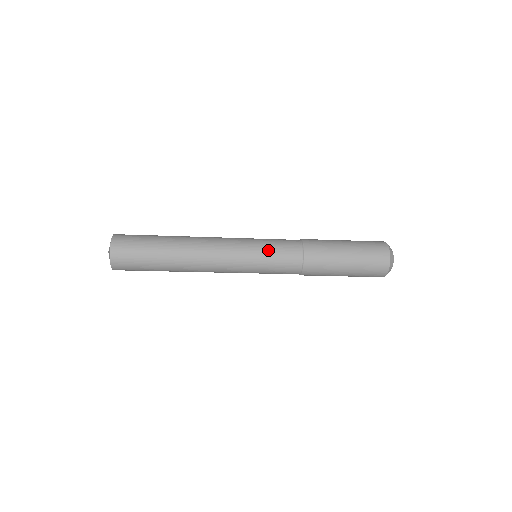
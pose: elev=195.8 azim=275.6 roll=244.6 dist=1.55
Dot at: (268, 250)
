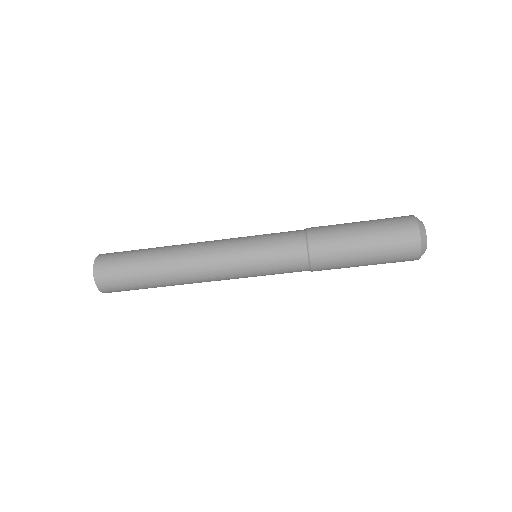
Dot at: (265, 254)
